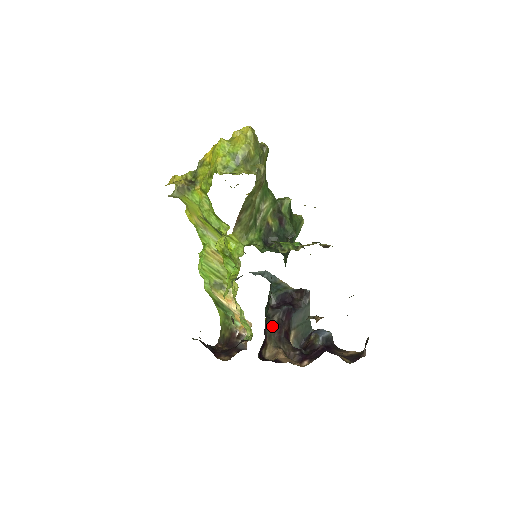
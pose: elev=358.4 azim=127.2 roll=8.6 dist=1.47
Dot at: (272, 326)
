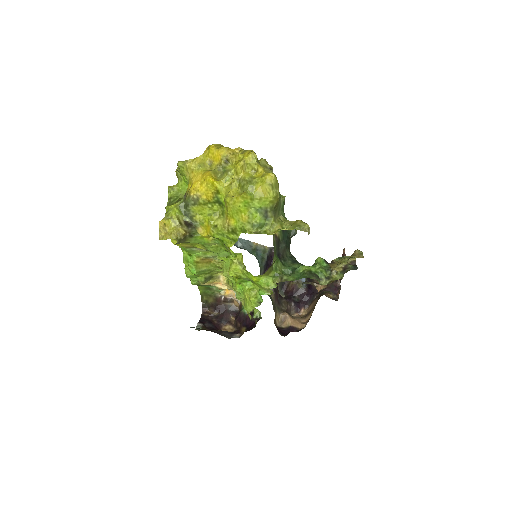
Dot at: (273, 297)
